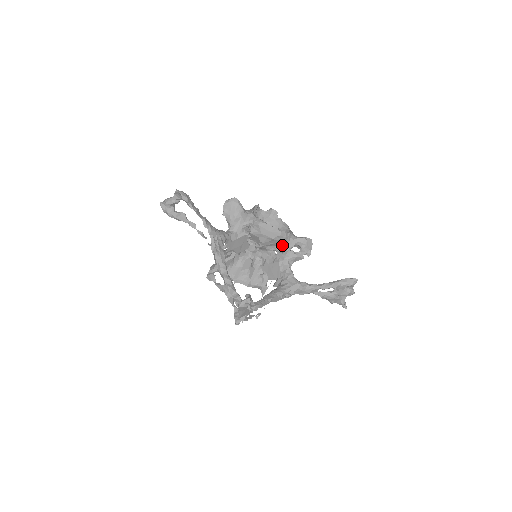
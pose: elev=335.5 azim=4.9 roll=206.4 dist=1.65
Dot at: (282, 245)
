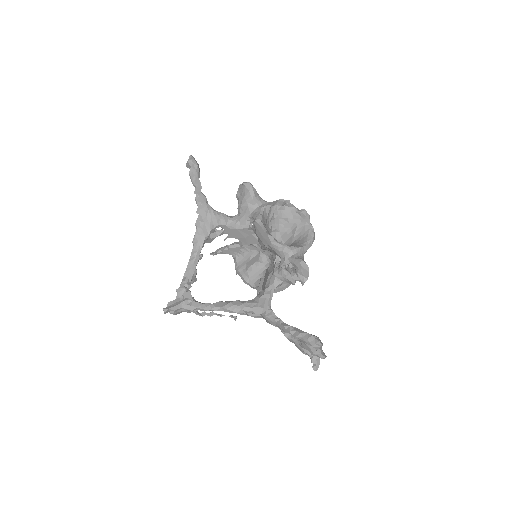
Dot at: occluded
